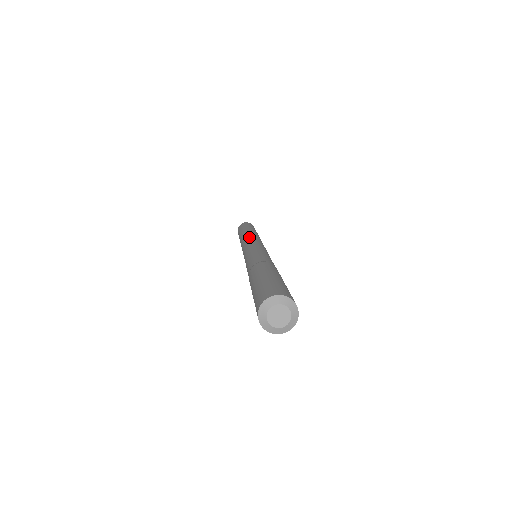
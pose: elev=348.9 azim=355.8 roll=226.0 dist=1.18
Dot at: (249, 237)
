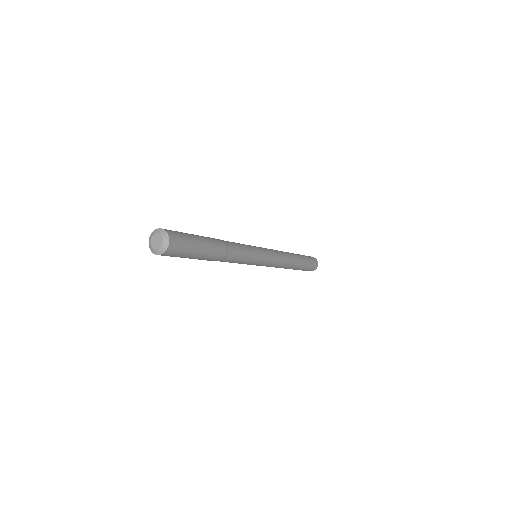
Dot at: occluded
